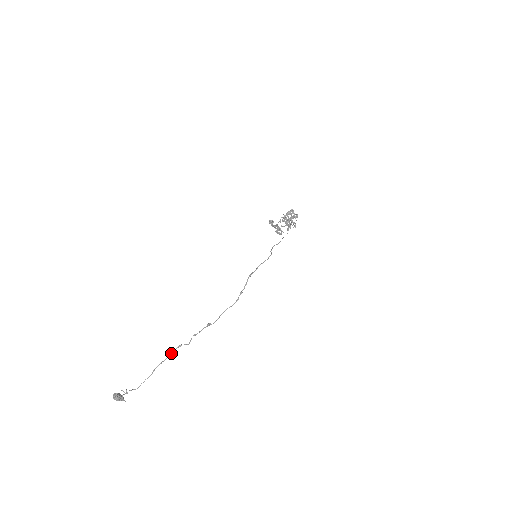
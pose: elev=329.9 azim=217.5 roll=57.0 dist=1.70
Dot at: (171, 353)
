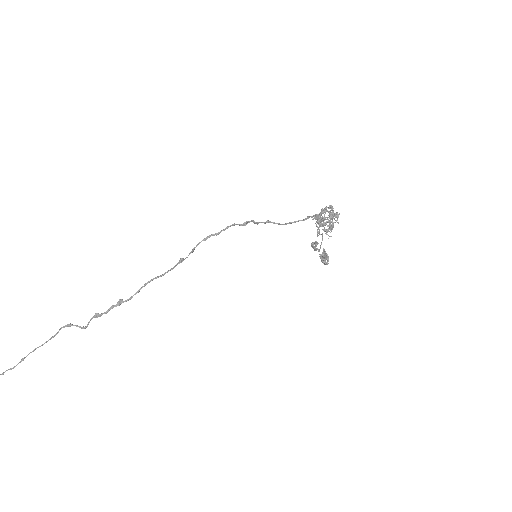
Dot at: (54, 336)
